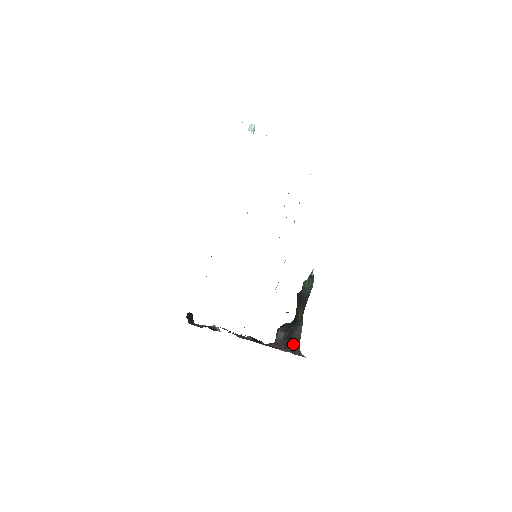
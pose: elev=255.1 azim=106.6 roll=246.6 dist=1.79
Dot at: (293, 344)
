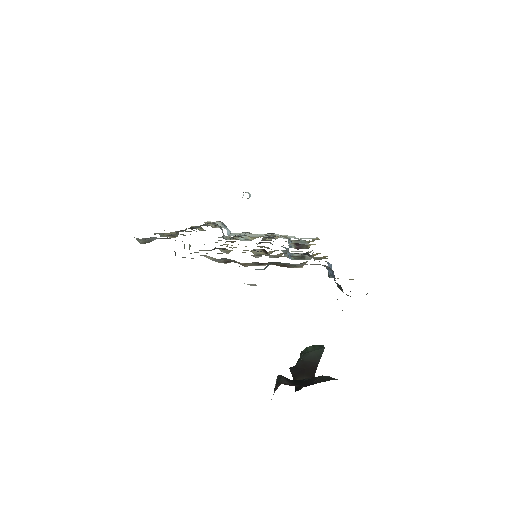
Dot at: occluded
